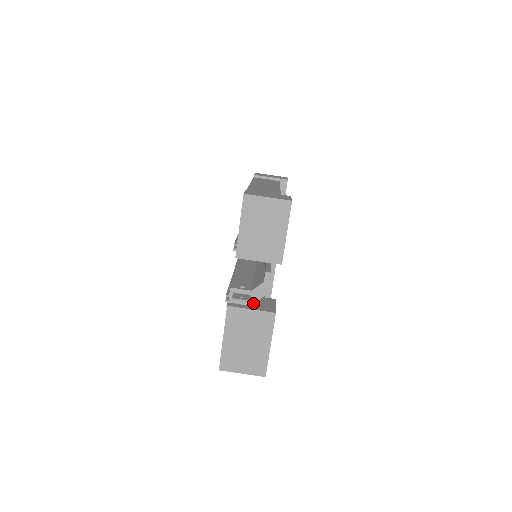
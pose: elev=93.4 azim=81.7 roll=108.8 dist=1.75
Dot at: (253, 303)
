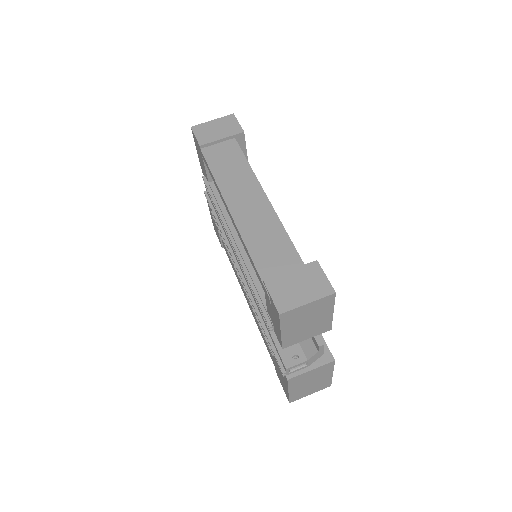
Dot at: (310, 364)
